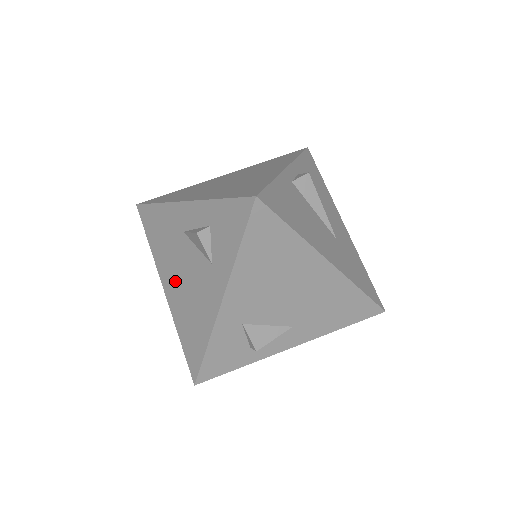
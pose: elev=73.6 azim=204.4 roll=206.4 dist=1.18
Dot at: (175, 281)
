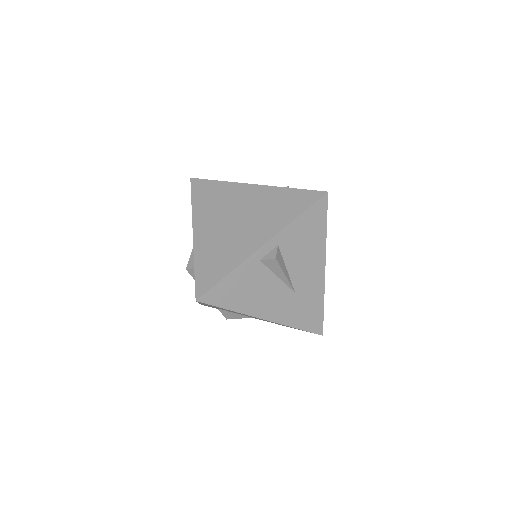
Dot at: occluded
